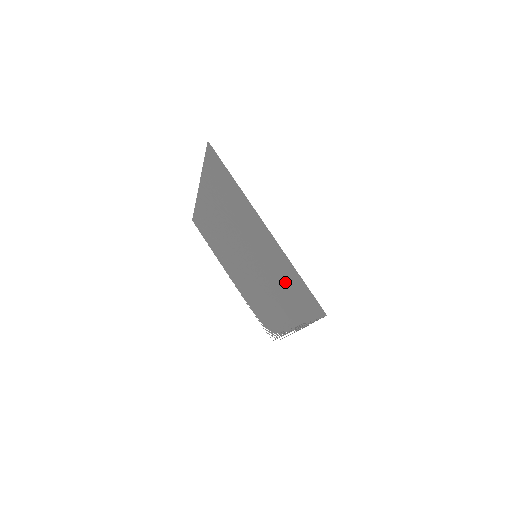
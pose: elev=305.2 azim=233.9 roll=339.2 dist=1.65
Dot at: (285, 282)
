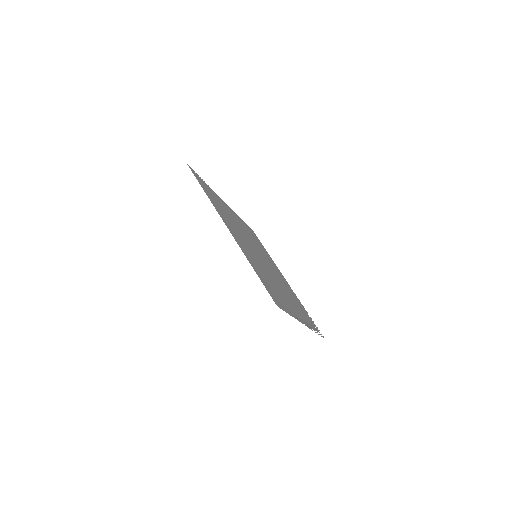
Dot at: (265, 277)
